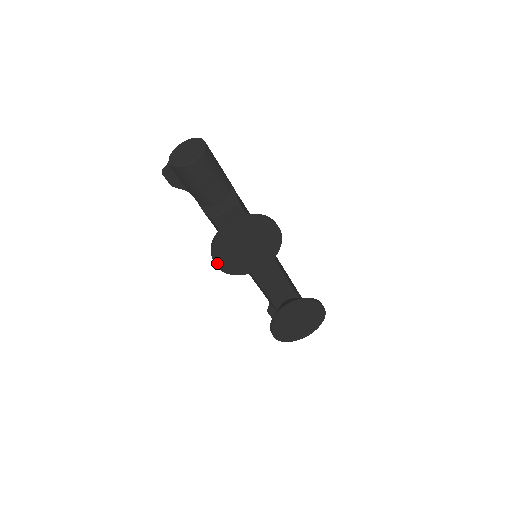
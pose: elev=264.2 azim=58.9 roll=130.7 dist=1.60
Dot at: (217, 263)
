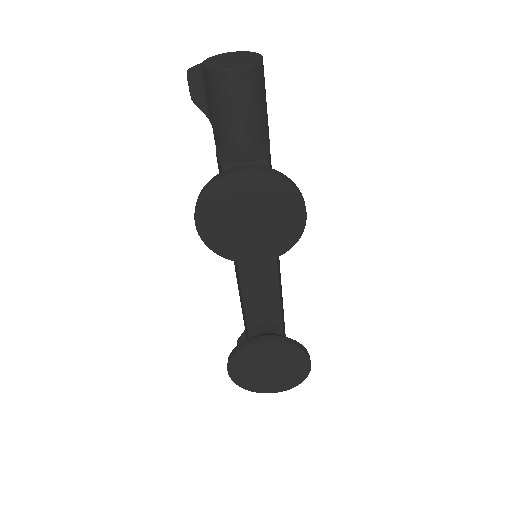
Dot at: (198, 220)
